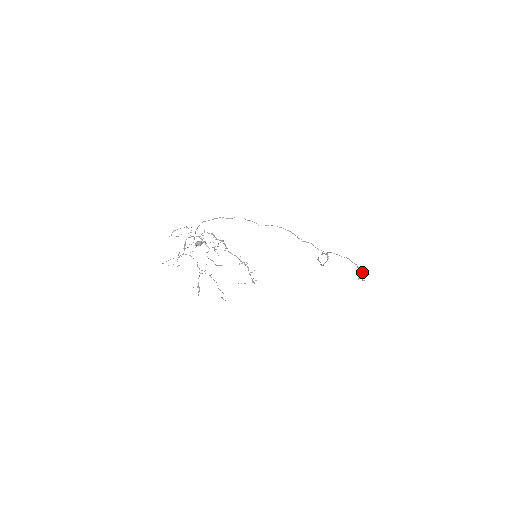
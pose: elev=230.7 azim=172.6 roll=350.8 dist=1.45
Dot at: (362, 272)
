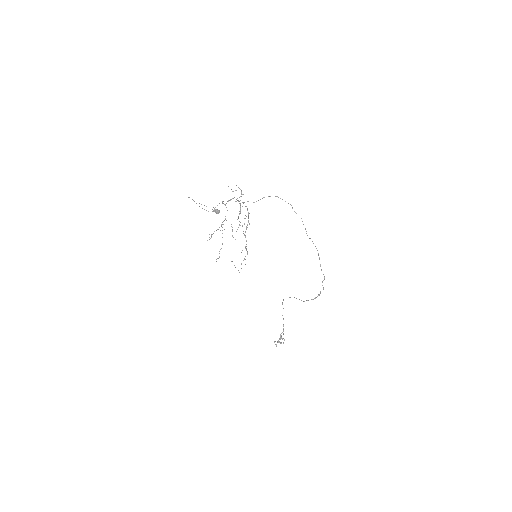
Dot at: (282, 338)
